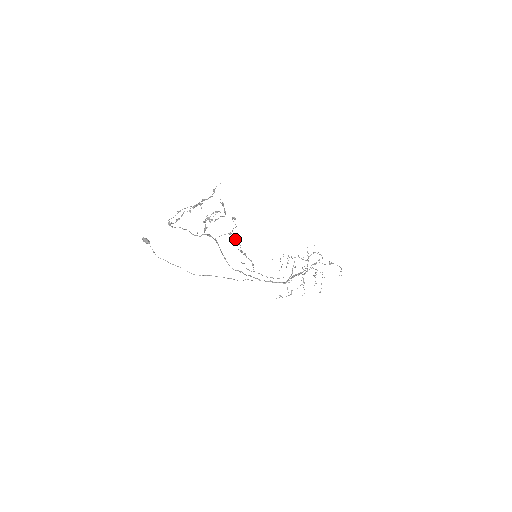
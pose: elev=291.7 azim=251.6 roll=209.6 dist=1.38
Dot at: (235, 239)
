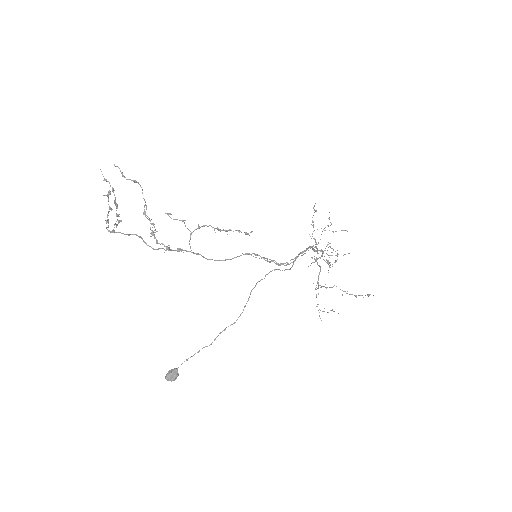
Dot at: occluded
